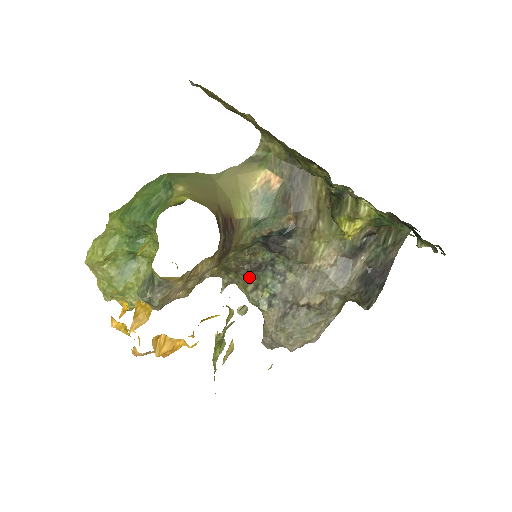
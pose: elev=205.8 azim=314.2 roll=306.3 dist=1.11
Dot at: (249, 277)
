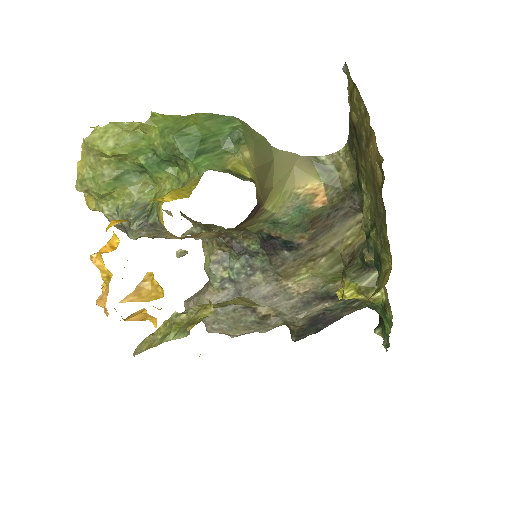
Dot at: (222, 248)
